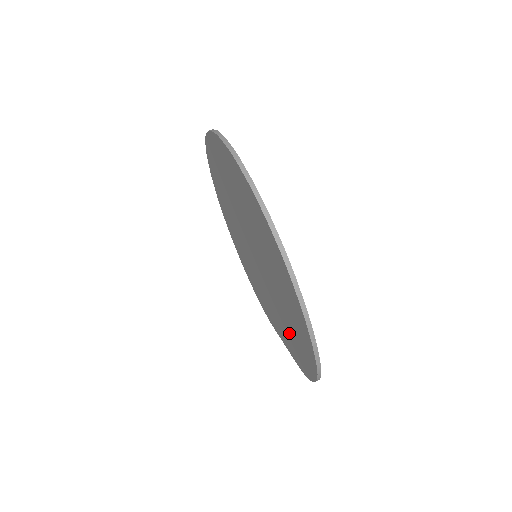
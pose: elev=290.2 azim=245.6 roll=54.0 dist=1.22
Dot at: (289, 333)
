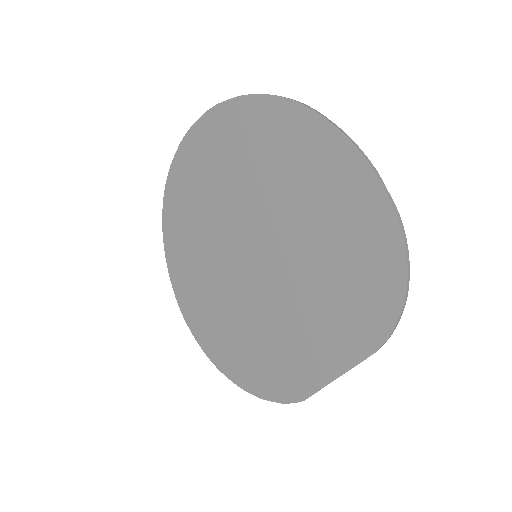
Dot at: (339, 286)
